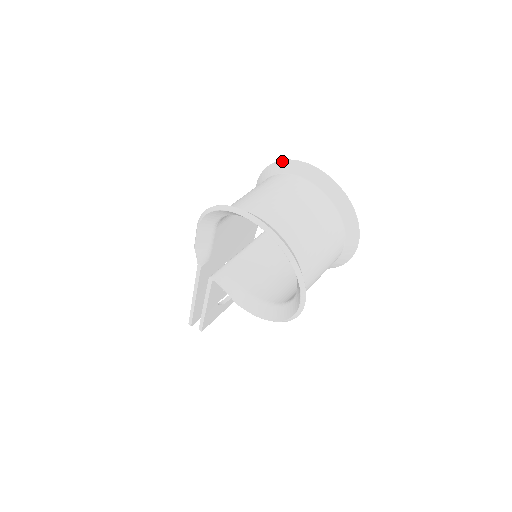
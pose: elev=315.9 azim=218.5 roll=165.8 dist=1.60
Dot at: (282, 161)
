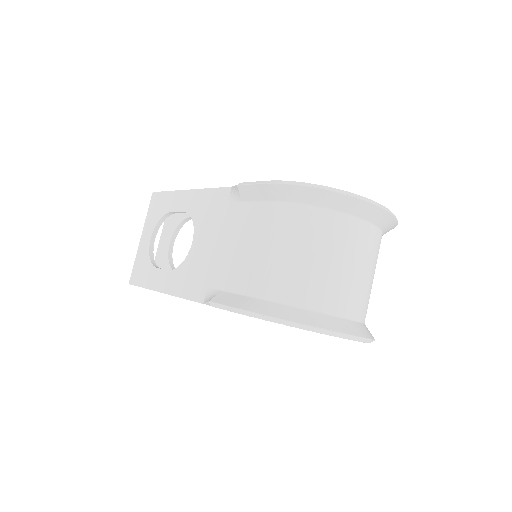
Dot at: (332, 193)
